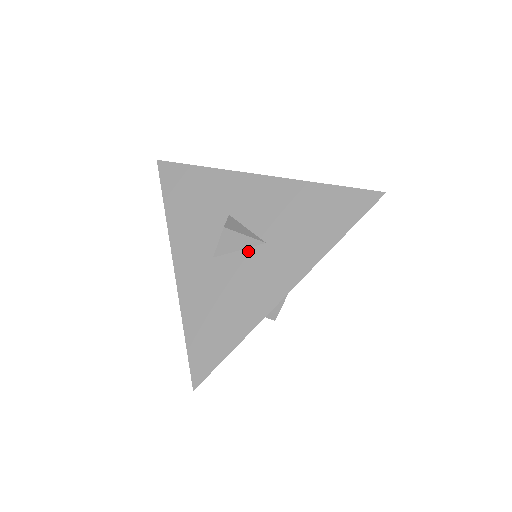
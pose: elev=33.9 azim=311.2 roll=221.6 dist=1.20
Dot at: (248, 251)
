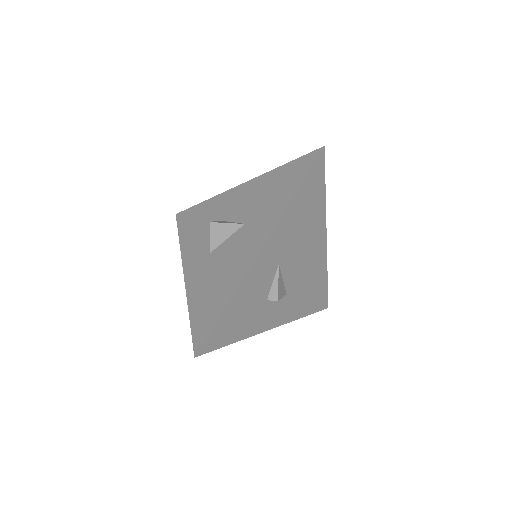
Dot at: (233, 236)
